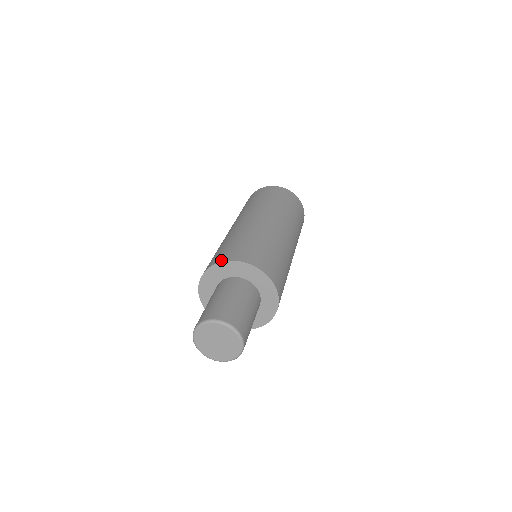
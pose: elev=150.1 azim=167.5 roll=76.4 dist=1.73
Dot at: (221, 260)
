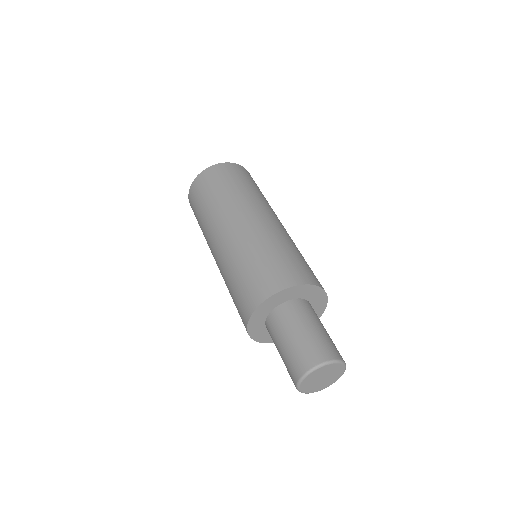
Dot at: (260, 300)
